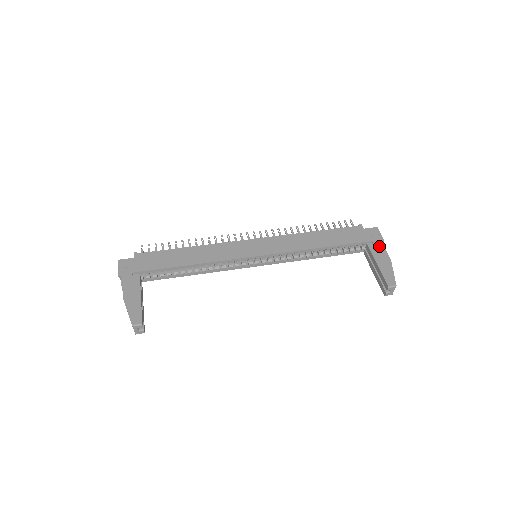
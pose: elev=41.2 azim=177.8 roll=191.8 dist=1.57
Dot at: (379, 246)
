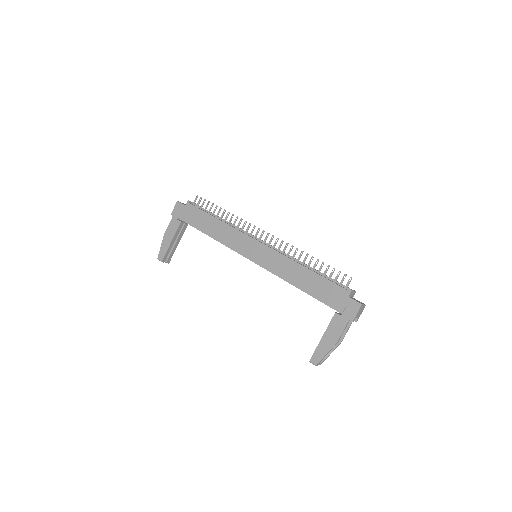
Dot at: (342, 323)
